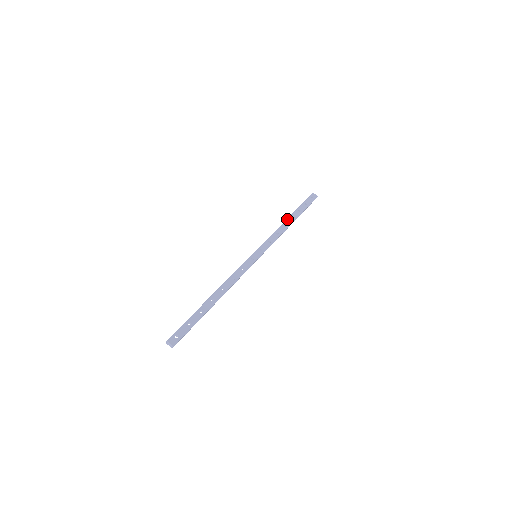
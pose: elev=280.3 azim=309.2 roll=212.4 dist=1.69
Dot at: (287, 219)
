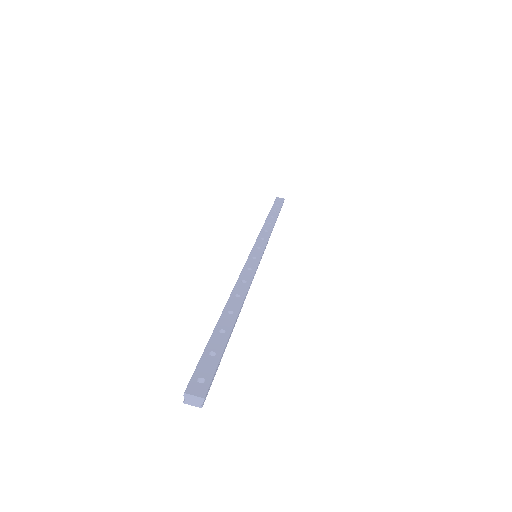
Dot at: (266, 218)
